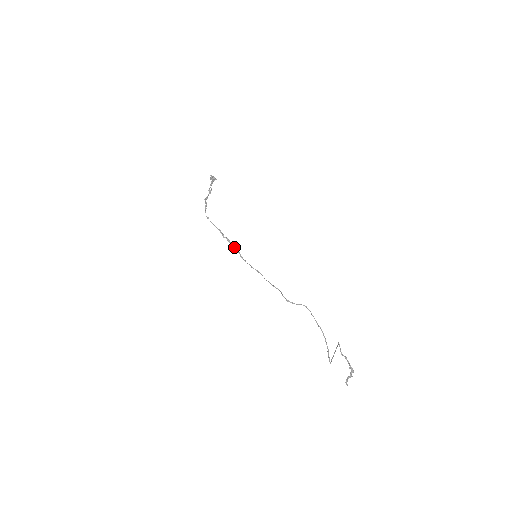
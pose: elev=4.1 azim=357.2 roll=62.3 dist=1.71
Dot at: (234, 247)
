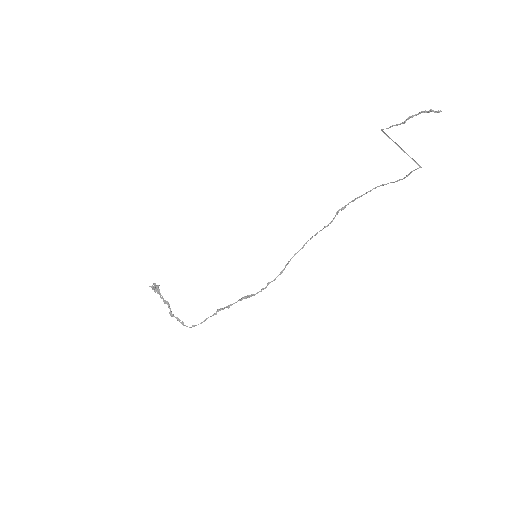
Dot at: (240, 299)
